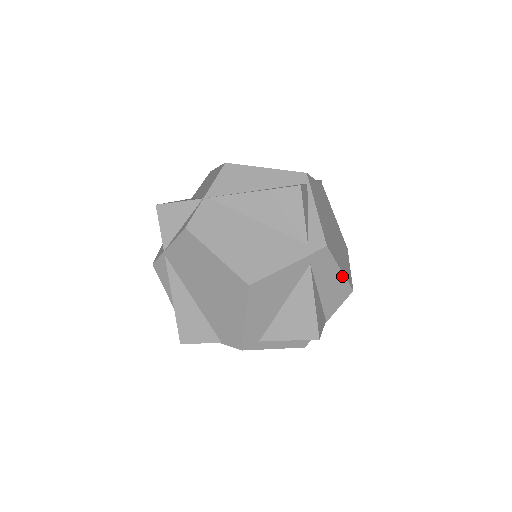
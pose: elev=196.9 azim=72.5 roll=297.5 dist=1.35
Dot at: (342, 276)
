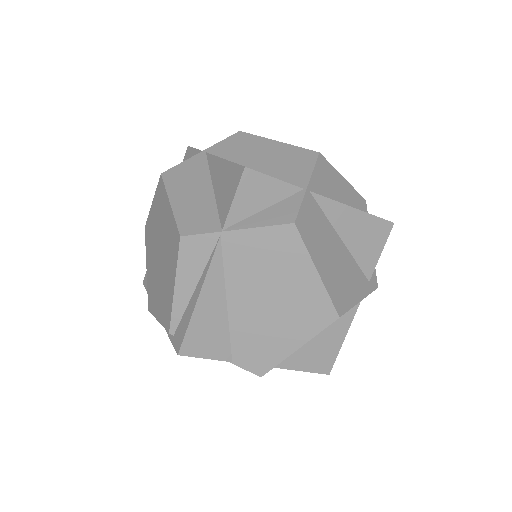
Dot at: occluded
